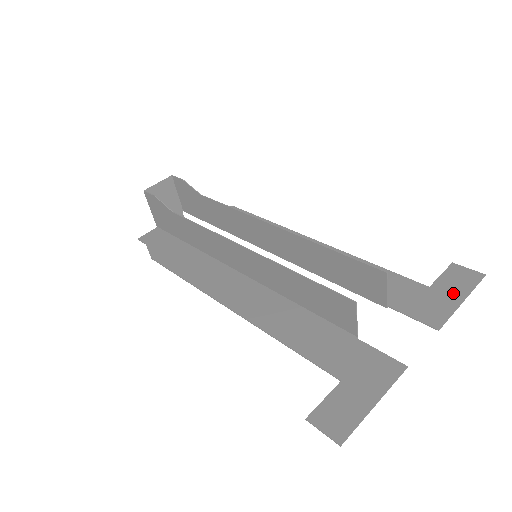
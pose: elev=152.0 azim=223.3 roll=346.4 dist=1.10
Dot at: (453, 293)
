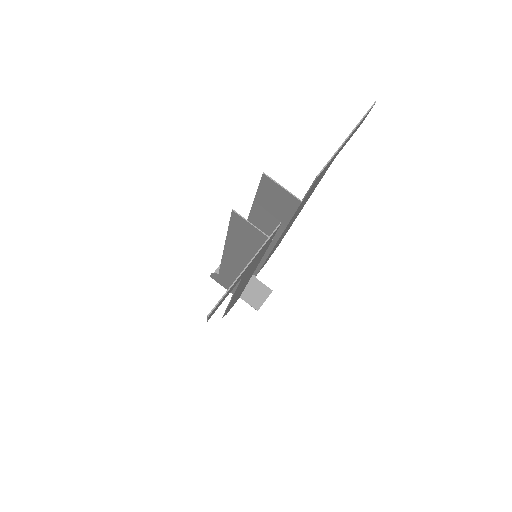
Dot at: occluded
